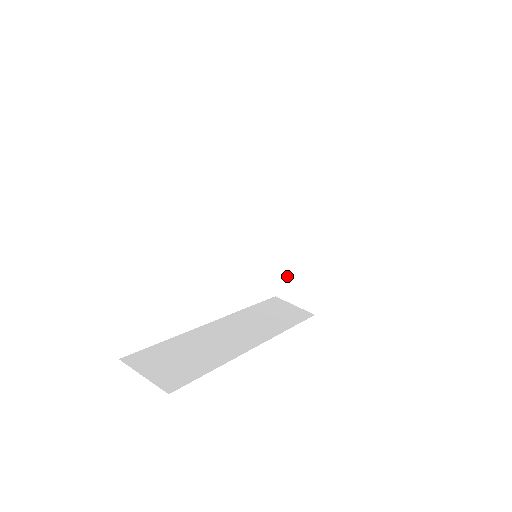
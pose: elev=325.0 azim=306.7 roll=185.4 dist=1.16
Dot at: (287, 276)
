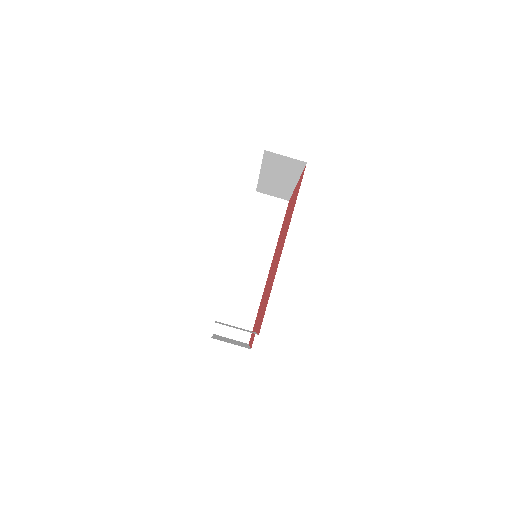
Dot at: (262, 187)
